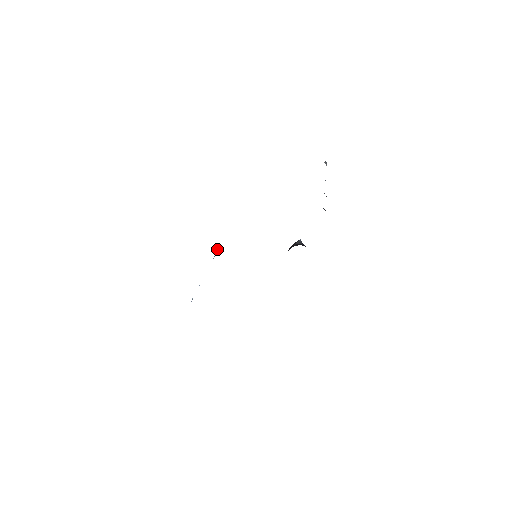
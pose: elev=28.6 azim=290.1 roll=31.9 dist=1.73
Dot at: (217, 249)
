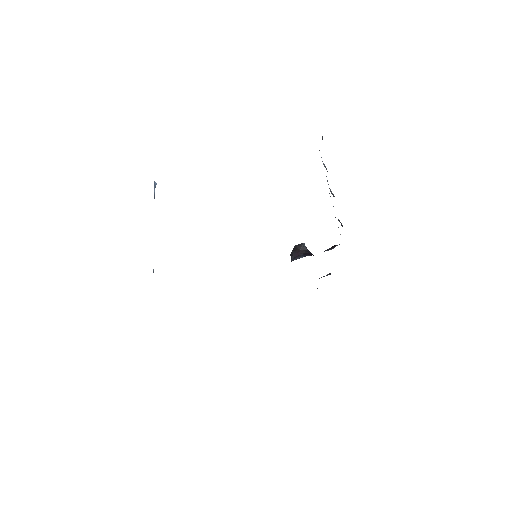
Dot at: (154, 185)
